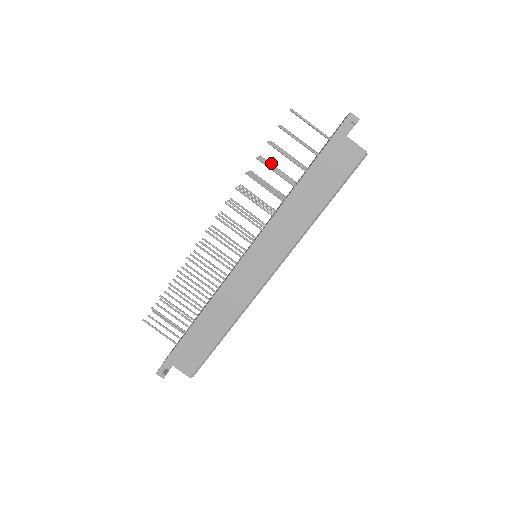
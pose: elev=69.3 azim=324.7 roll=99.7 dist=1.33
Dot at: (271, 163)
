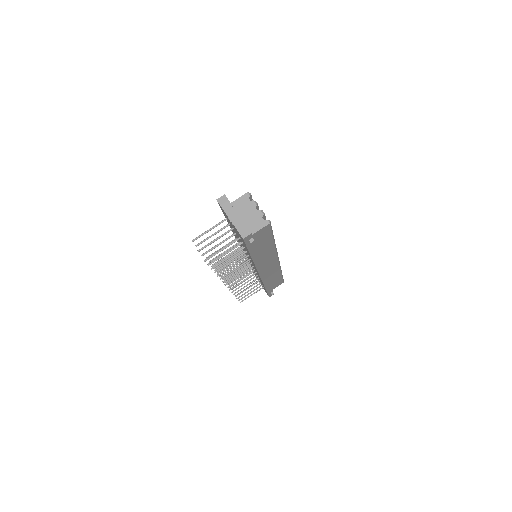
Dot at: occluded
